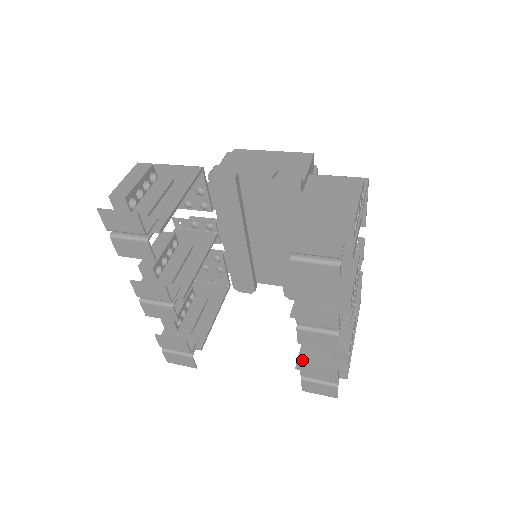
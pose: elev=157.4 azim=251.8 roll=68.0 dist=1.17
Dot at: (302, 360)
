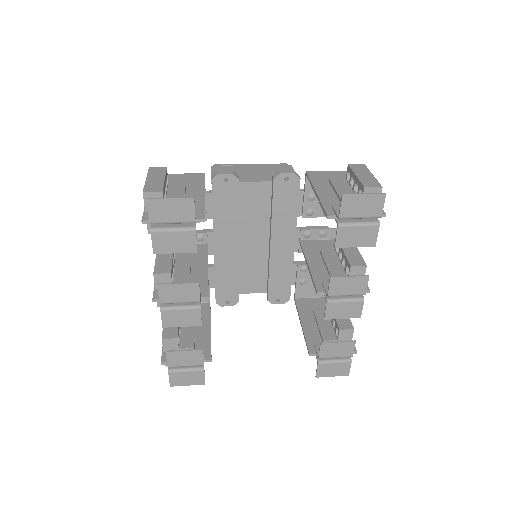
Dot at: (312, 347)
